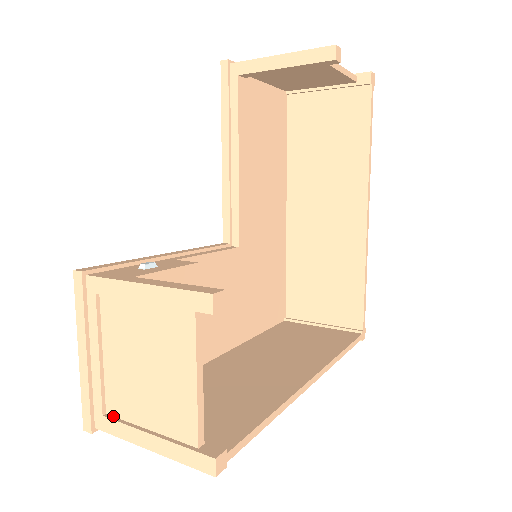
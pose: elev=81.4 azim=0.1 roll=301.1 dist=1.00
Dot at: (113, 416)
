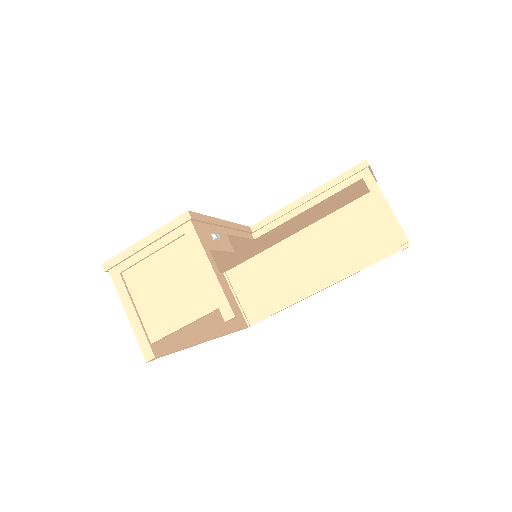
Dot at: (124, 279)
